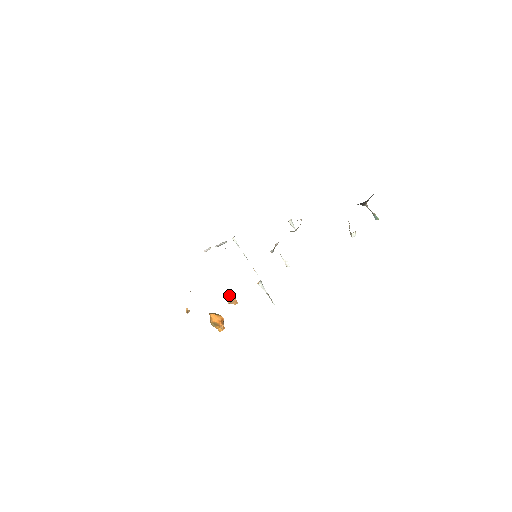
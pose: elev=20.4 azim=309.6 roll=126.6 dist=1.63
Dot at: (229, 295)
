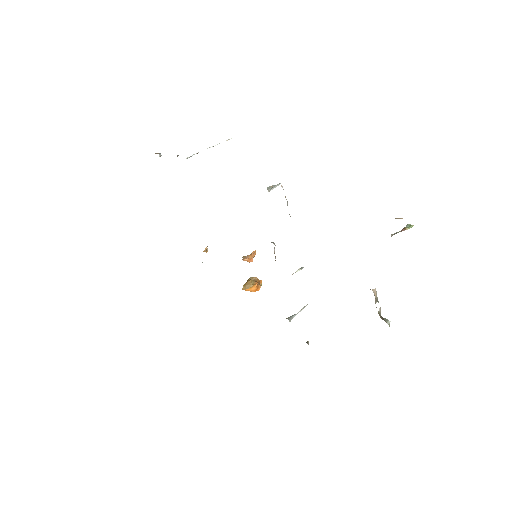
Dot at: occluded
